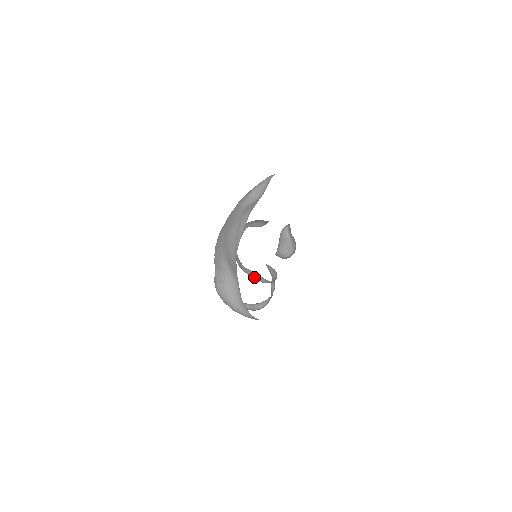
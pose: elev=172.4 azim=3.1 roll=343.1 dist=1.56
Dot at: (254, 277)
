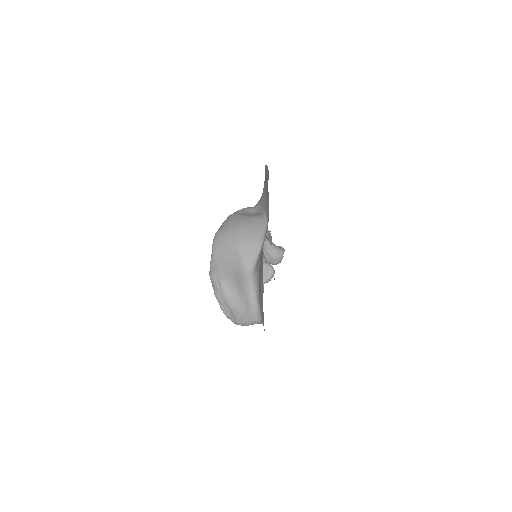
Dot at: occluded
